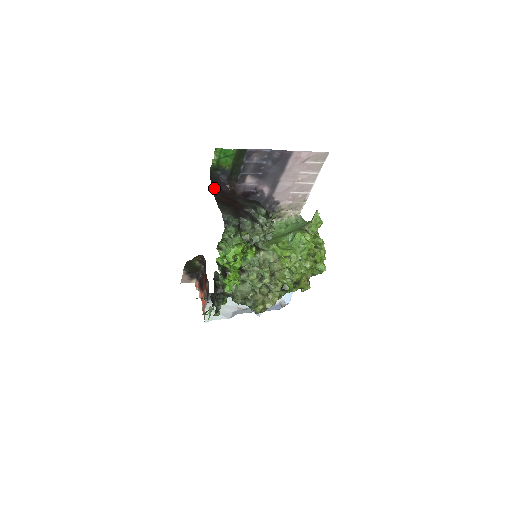
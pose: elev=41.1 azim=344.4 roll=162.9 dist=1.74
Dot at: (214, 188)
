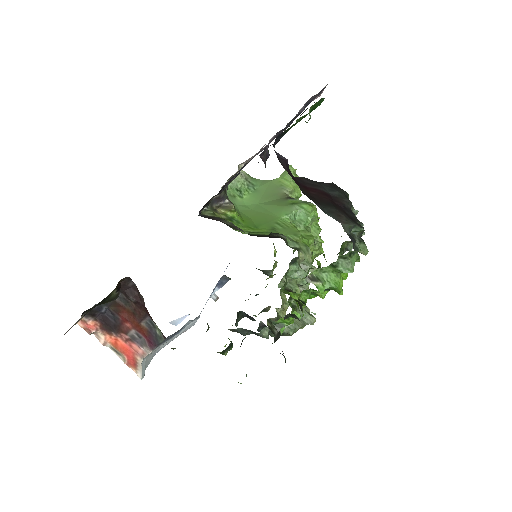
Dot at: occluded
